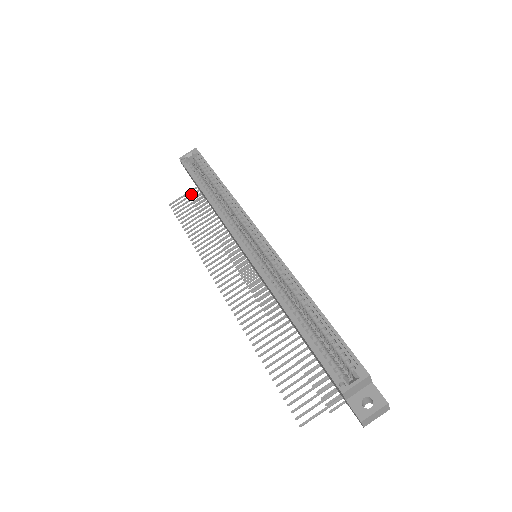
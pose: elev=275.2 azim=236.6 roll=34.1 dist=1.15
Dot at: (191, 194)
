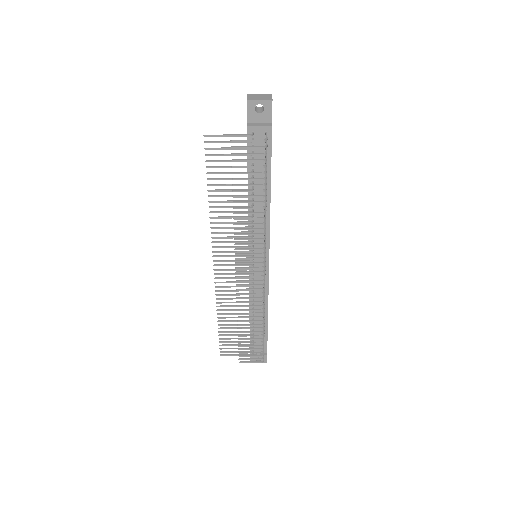
Dot at: (242, 351)
